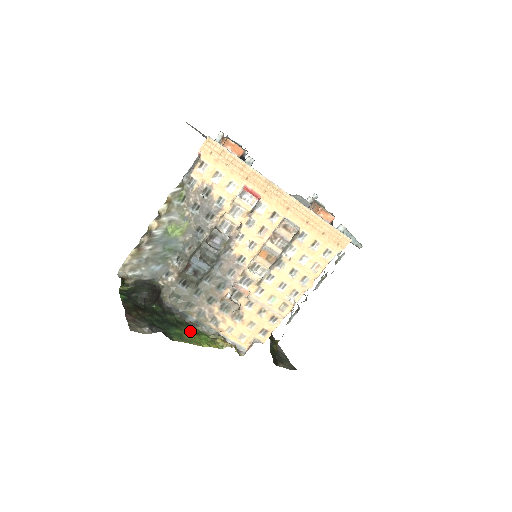
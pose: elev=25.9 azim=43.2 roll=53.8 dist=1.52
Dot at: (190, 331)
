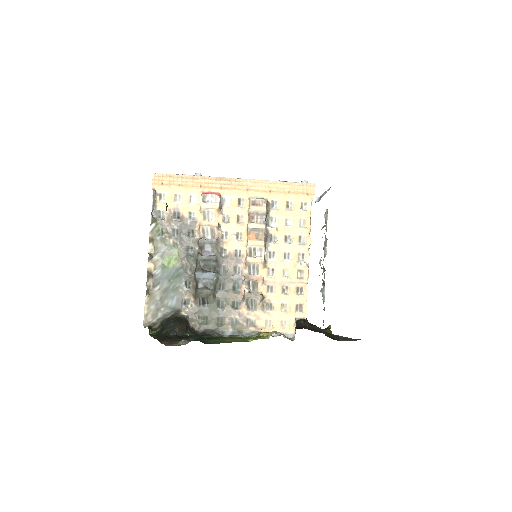
Dot at: (231, 339)
